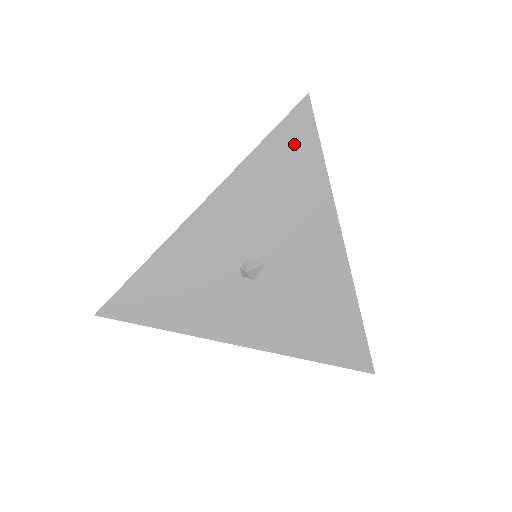
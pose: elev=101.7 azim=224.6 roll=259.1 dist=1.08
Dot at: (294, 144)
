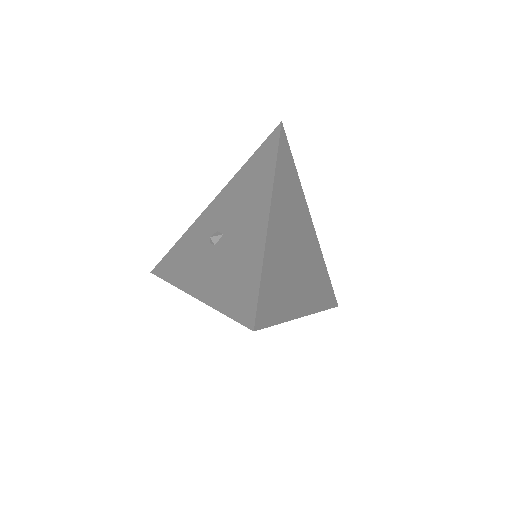
Dot at: (265, 153)
